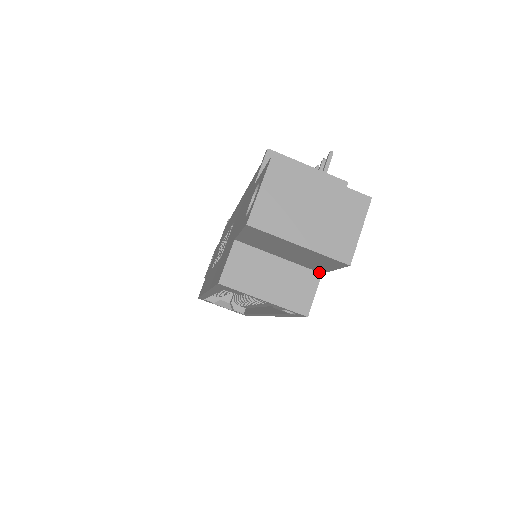
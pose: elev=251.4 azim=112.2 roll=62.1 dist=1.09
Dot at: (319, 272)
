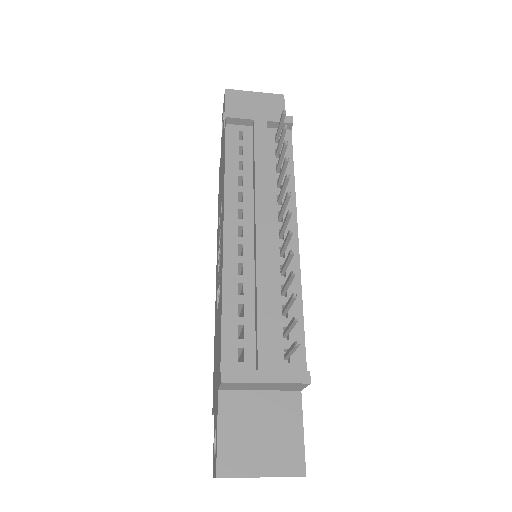
Dot at: occluded
